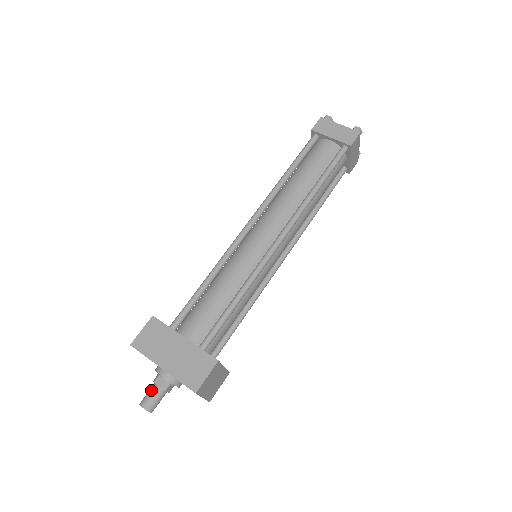
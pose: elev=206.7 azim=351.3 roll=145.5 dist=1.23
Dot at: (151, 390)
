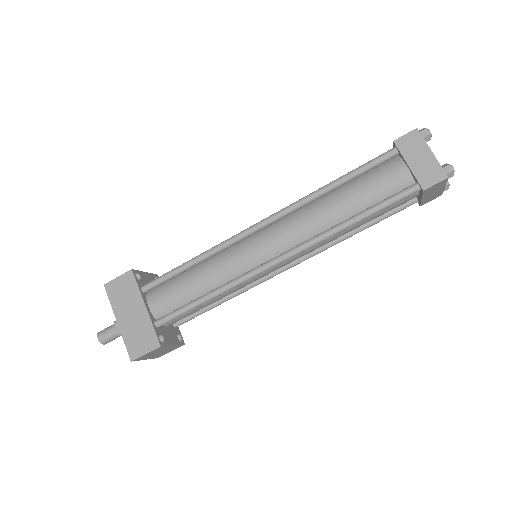
Dot at: (110, 328)
